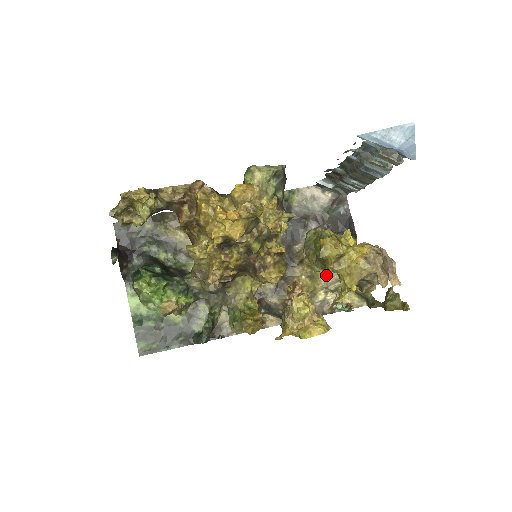
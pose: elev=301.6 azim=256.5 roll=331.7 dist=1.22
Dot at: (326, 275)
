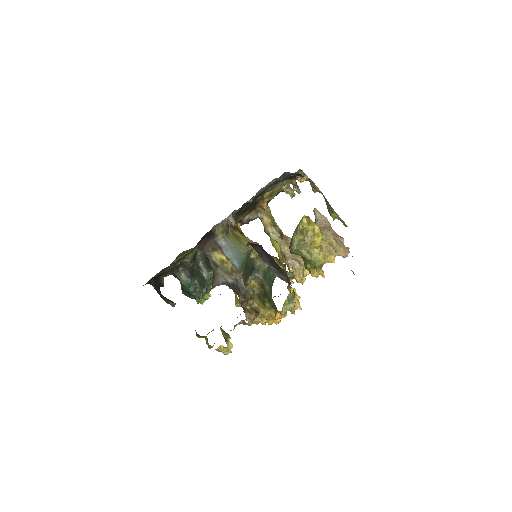
Dot at: (279, 187)
